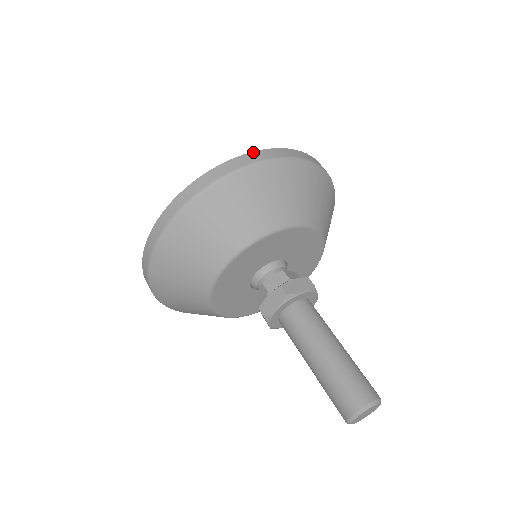
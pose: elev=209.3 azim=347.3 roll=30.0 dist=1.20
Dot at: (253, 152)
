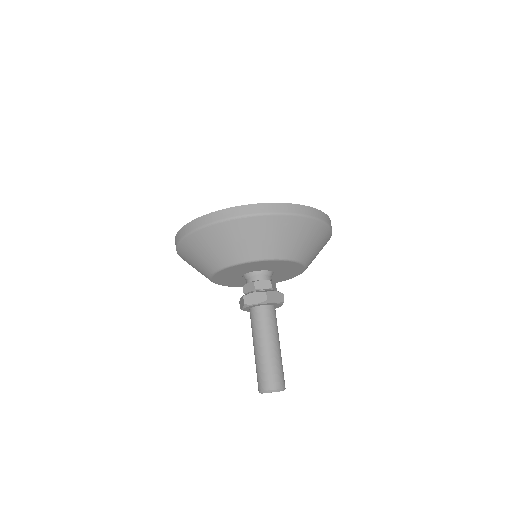
Dot at: (212, 213)
